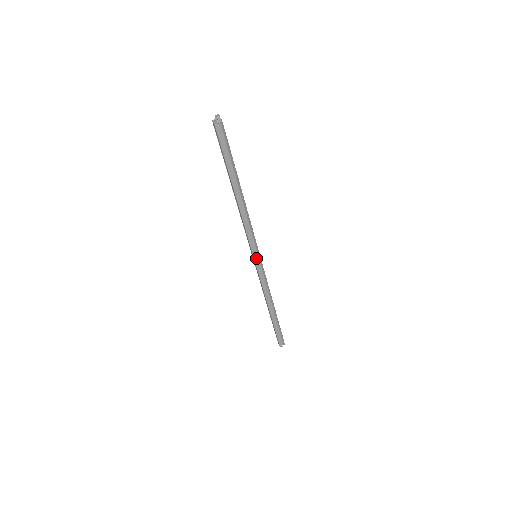
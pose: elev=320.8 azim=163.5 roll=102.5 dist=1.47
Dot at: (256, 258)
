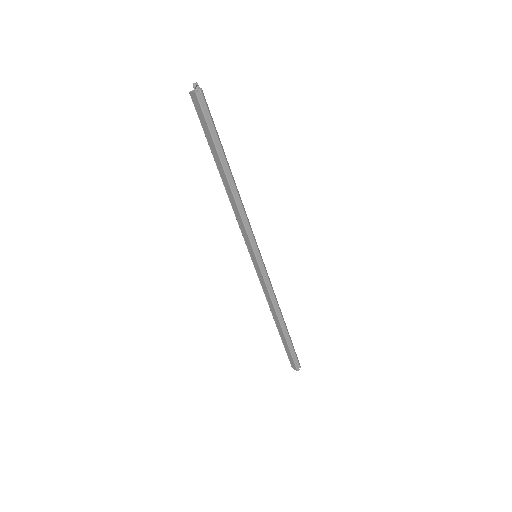
Dot at: (258, 257)
